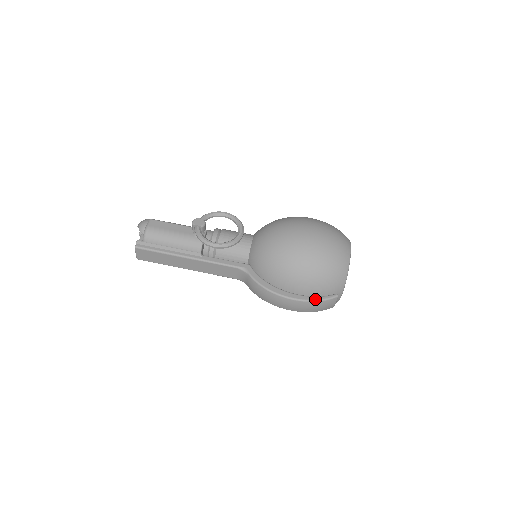
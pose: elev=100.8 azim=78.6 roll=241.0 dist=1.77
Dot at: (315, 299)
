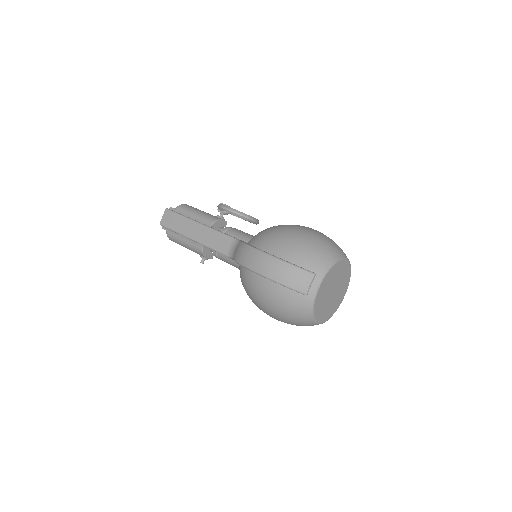
Dot at: (290, 262)
